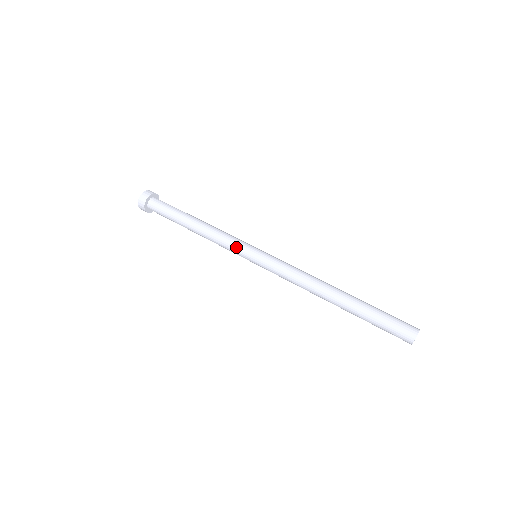
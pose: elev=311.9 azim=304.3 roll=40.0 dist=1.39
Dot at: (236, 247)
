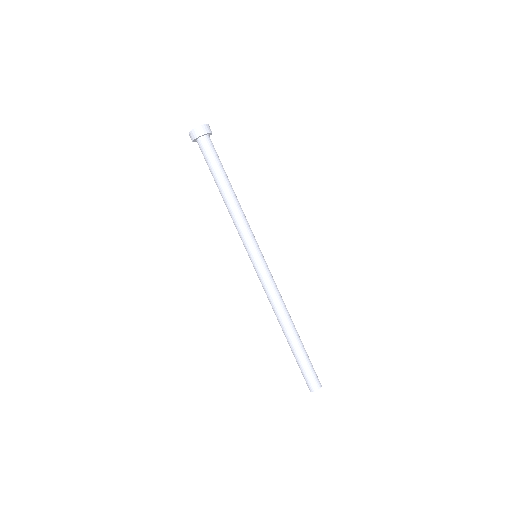
Dot at: (248, 240)
